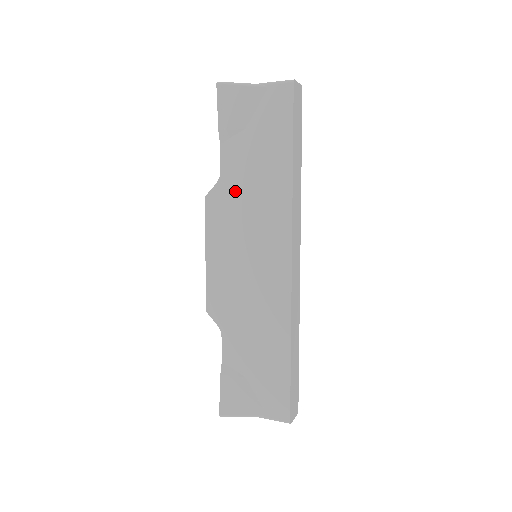
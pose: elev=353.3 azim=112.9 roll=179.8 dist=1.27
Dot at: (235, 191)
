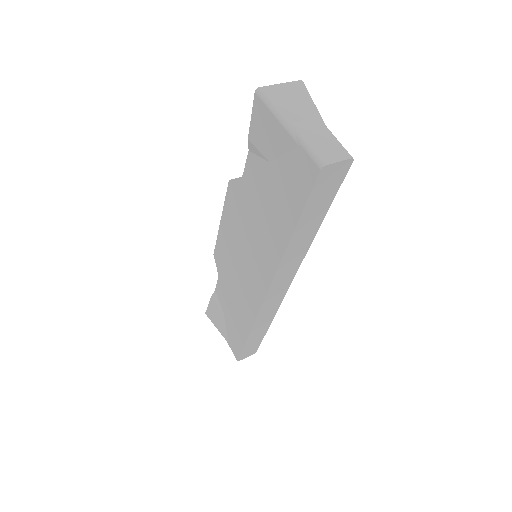
Dot at: (248, 203)
